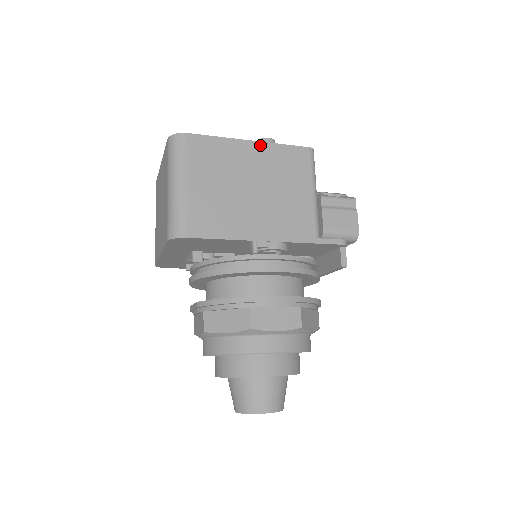
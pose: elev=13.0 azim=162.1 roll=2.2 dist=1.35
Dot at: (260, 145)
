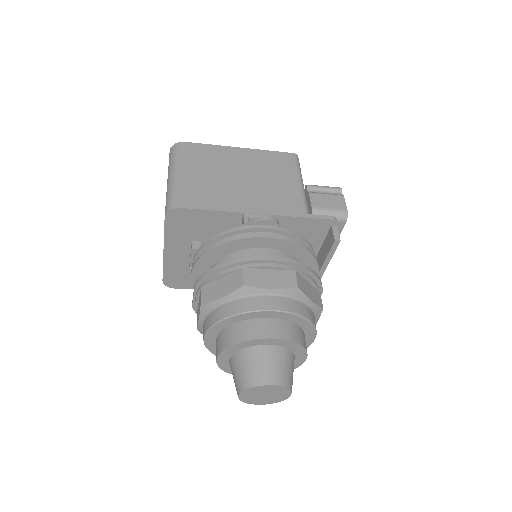
Dot at: (249, 151)
